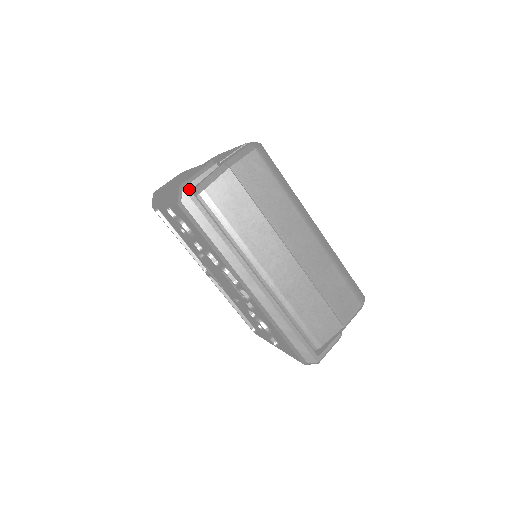
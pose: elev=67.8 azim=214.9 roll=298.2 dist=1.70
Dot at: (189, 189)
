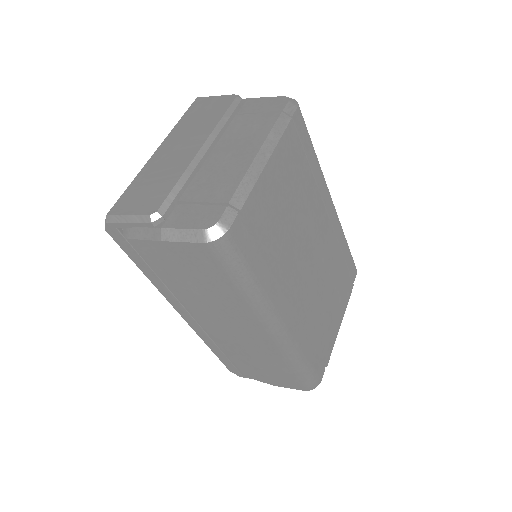
Dot at: (114, 226)
